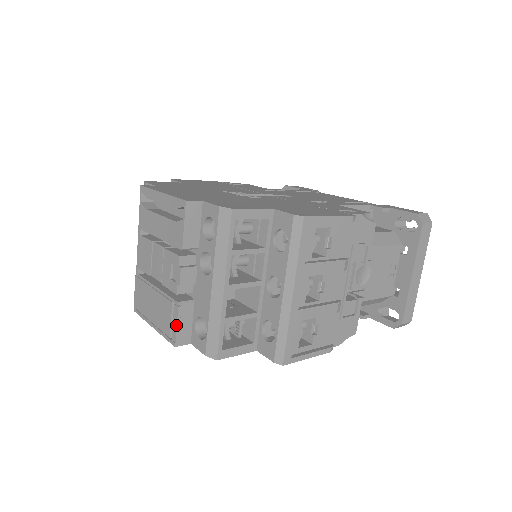
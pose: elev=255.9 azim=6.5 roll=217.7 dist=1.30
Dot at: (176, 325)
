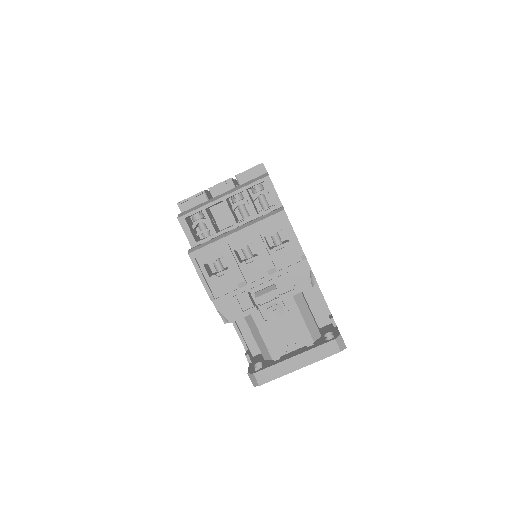
Dot at: (190, 197)
